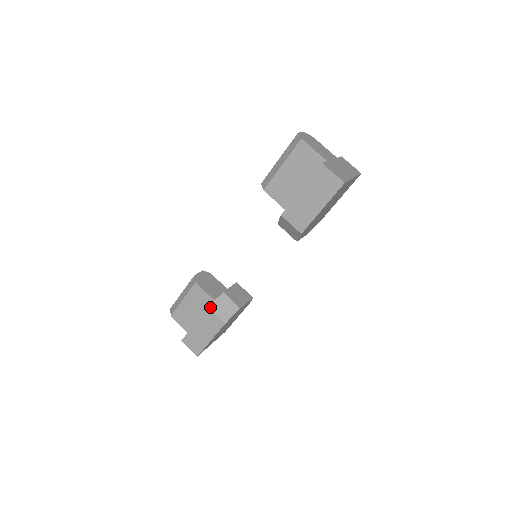
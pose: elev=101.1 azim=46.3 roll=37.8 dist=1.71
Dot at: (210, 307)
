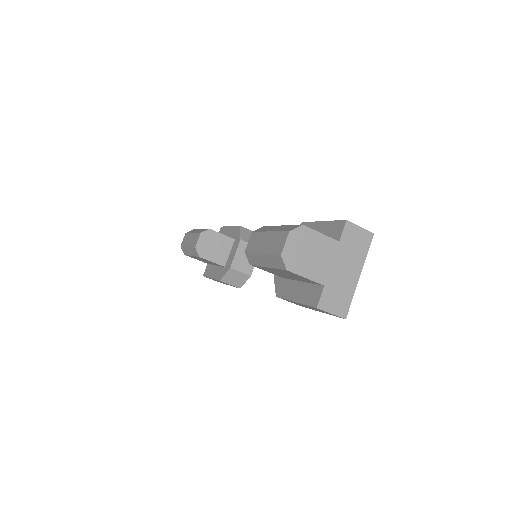
Dot at: (222, 281)
